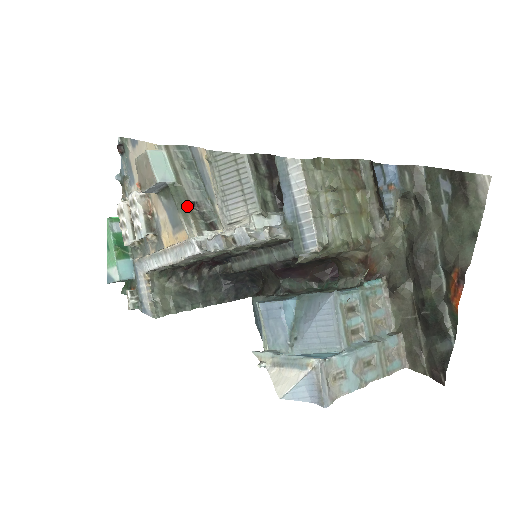
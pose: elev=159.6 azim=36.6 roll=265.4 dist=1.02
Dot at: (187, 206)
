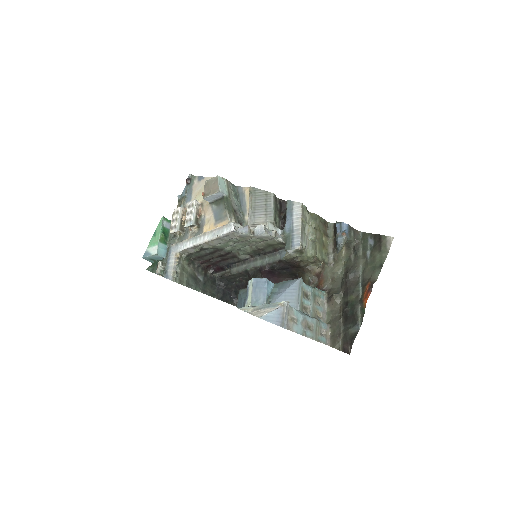
Dot at: (231, 209)
